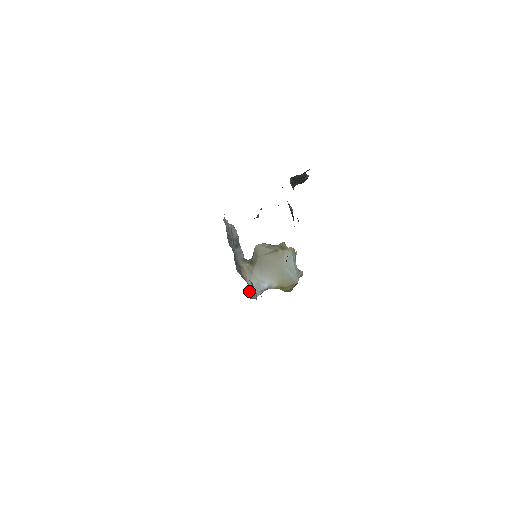
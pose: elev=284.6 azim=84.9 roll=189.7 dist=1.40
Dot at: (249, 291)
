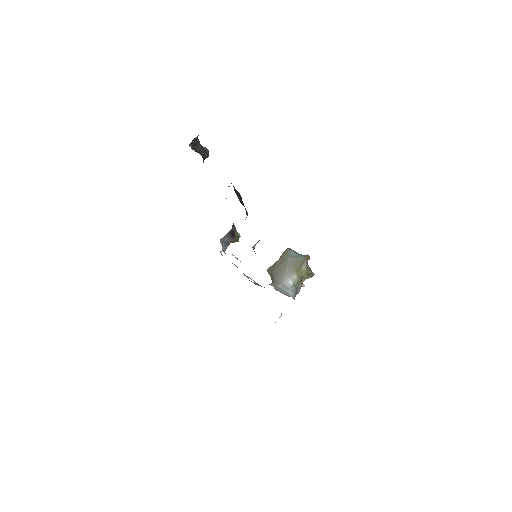
Dot at: occluded
